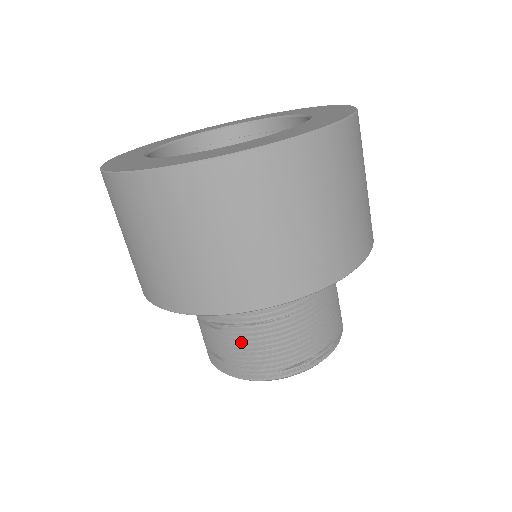
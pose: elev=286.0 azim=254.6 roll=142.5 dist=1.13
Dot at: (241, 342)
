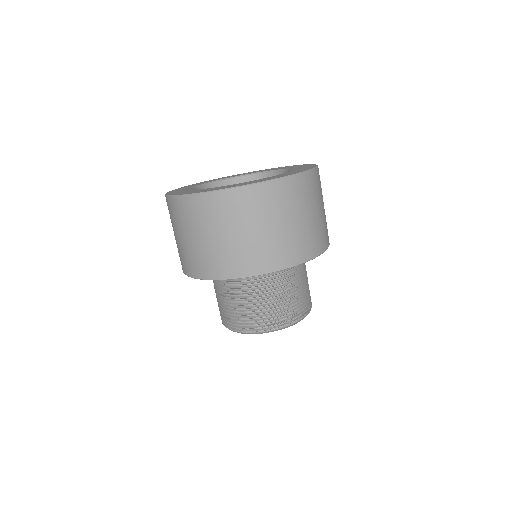
Dot at: (240, 306)
